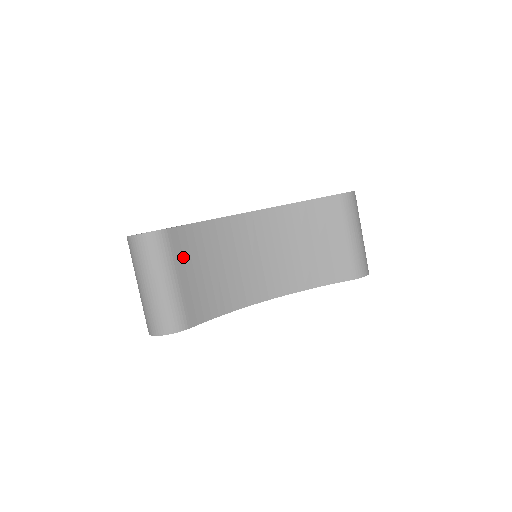
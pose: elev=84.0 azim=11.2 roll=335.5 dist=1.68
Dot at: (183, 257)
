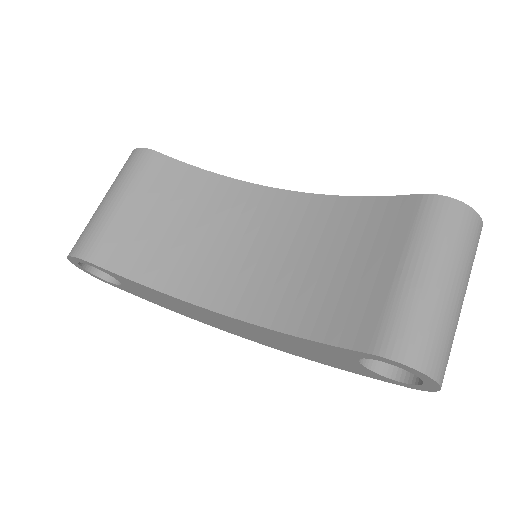
Dot at: (150, 188)
